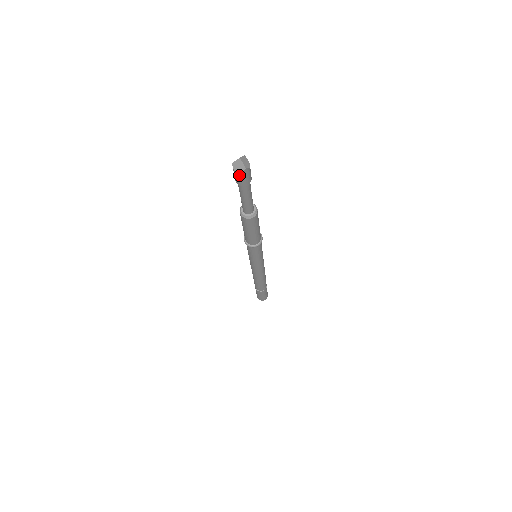
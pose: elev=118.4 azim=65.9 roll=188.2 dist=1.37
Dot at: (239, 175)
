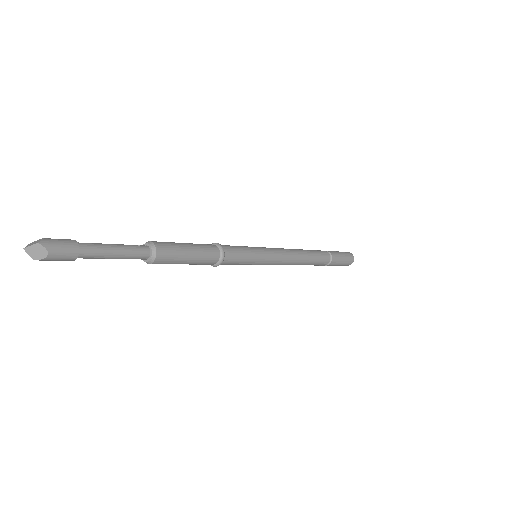
Dot at: occluded
